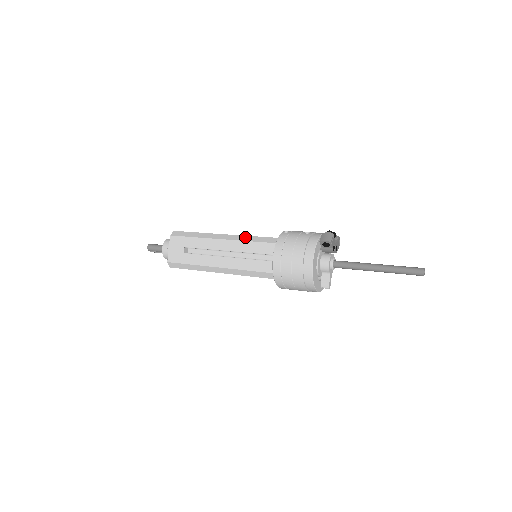
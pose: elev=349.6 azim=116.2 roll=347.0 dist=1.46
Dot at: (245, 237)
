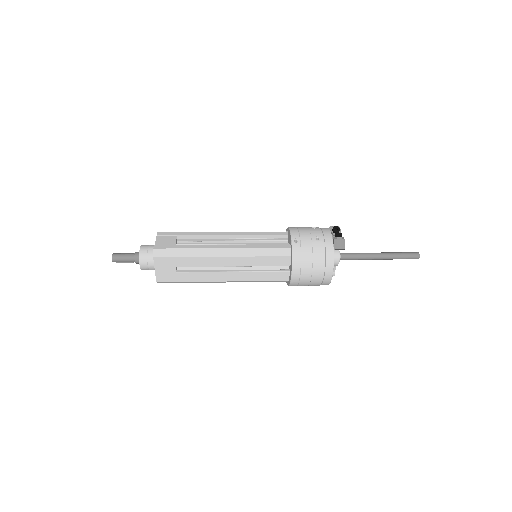
Dot at: (251, 251)
